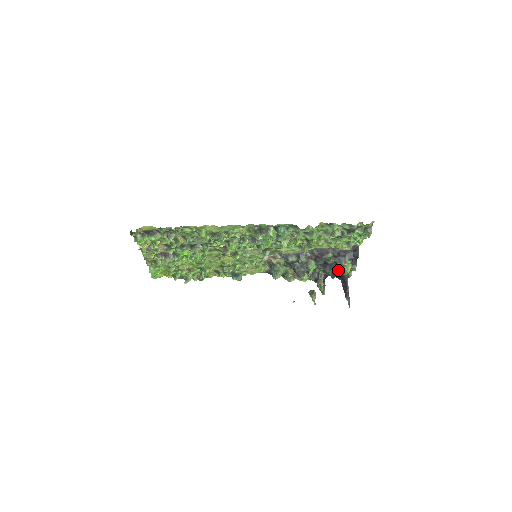
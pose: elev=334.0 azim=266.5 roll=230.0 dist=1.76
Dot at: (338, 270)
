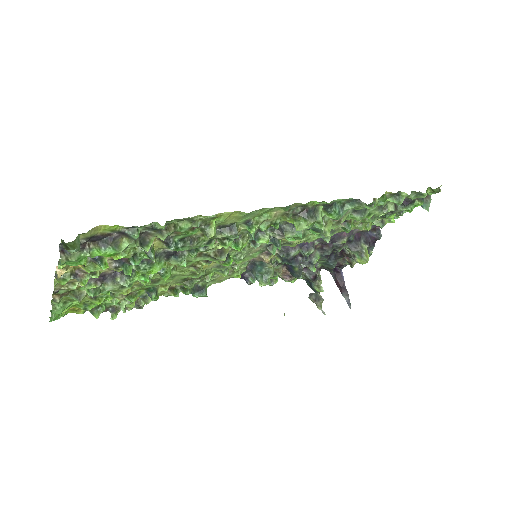
Dot at: occluded
